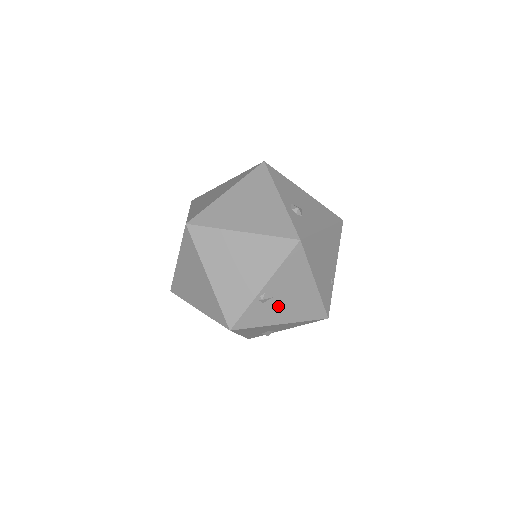
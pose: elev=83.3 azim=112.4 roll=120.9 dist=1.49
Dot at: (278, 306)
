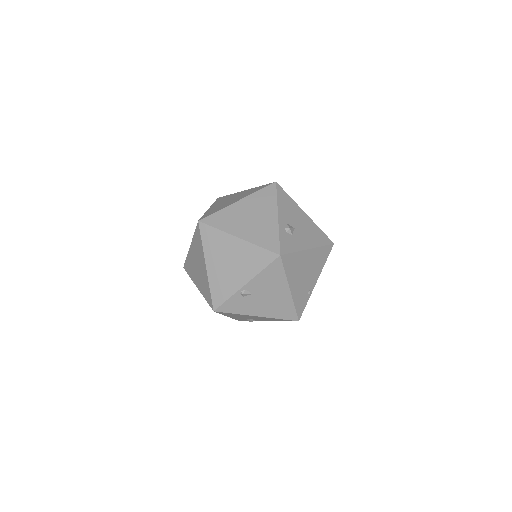
Dot at: (256, 302)
